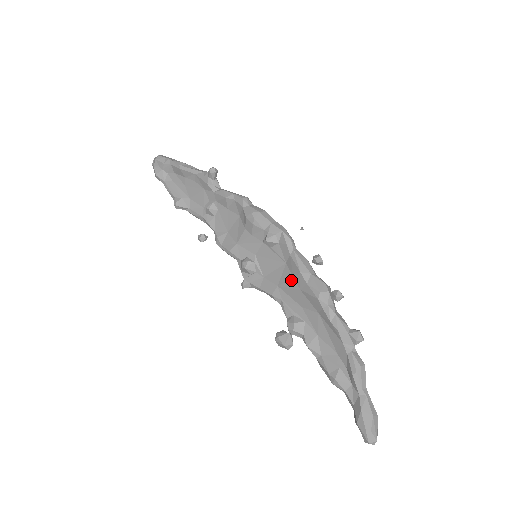
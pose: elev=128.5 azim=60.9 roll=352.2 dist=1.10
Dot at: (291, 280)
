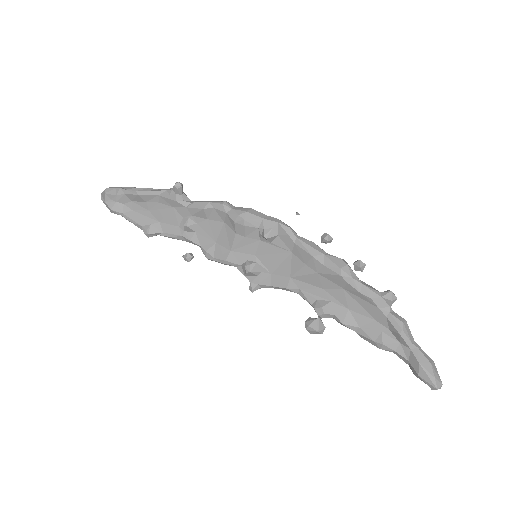
Dot at: (304, 267)
